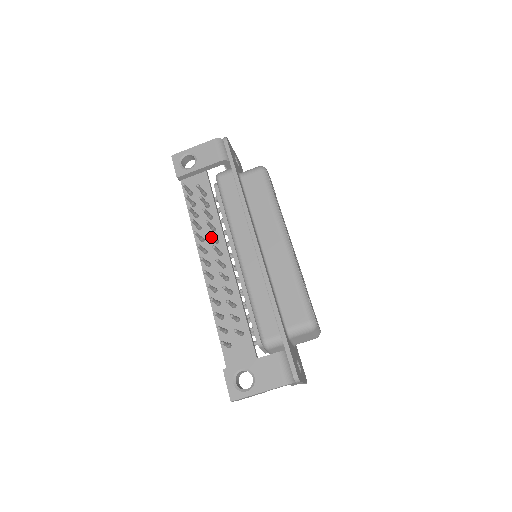
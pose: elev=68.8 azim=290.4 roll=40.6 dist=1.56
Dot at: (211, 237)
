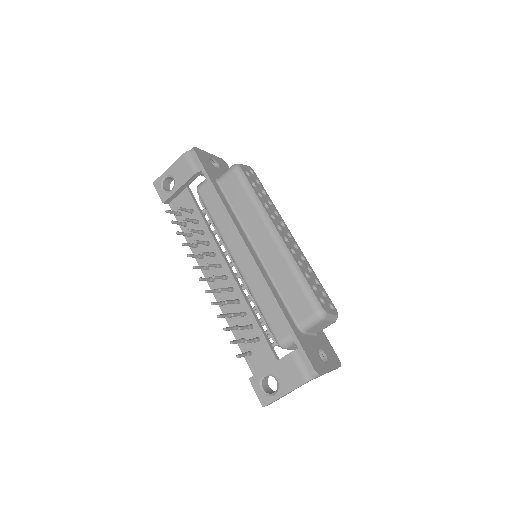
Dot at: occluded
